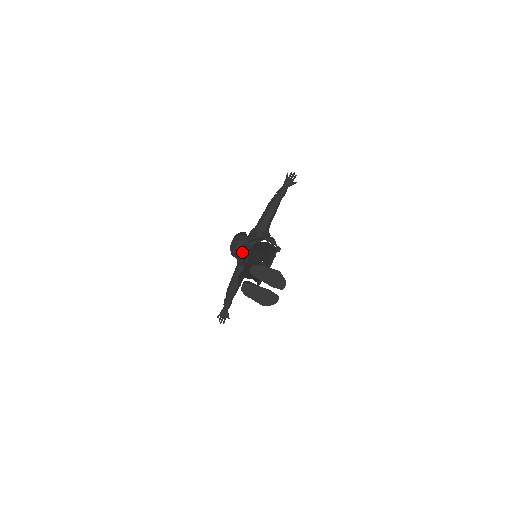
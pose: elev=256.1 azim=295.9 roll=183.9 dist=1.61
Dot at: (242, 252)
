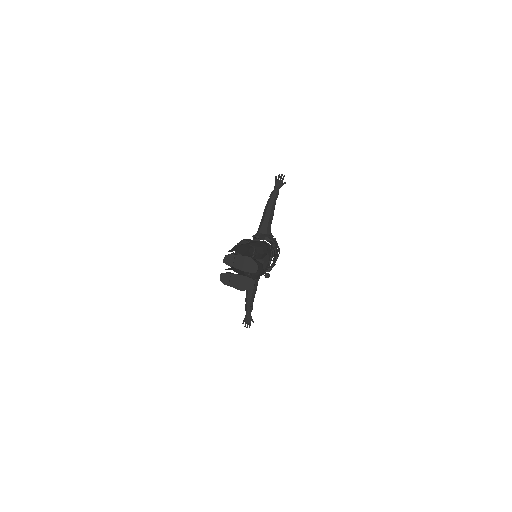
Dot at: occluded
